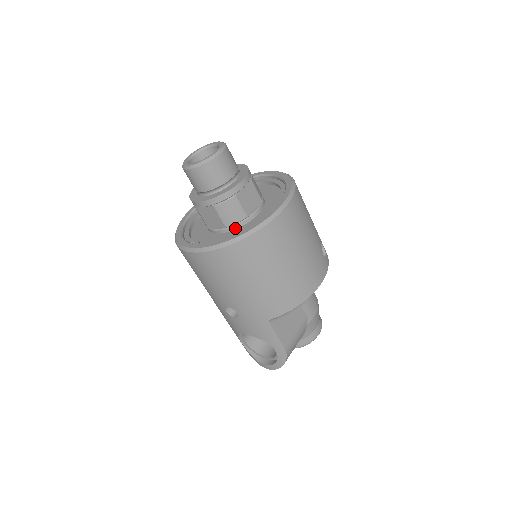
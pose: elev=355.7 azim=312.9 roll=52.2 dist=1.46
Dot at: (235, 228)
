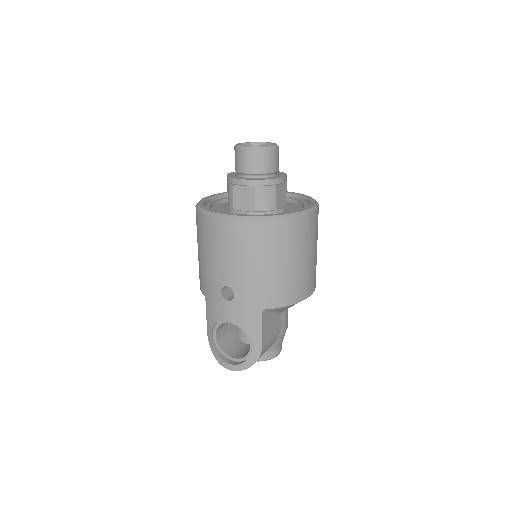
Dot at: occluded
